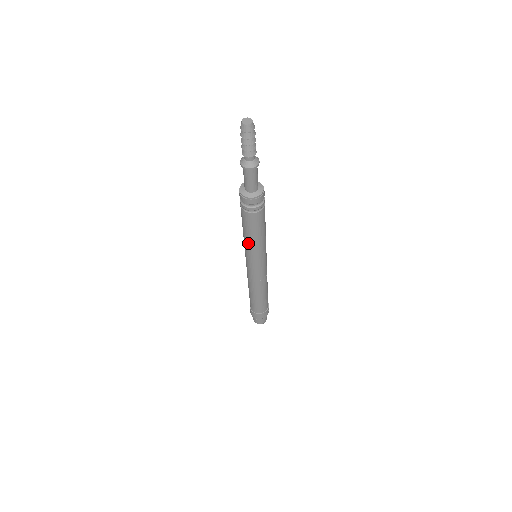
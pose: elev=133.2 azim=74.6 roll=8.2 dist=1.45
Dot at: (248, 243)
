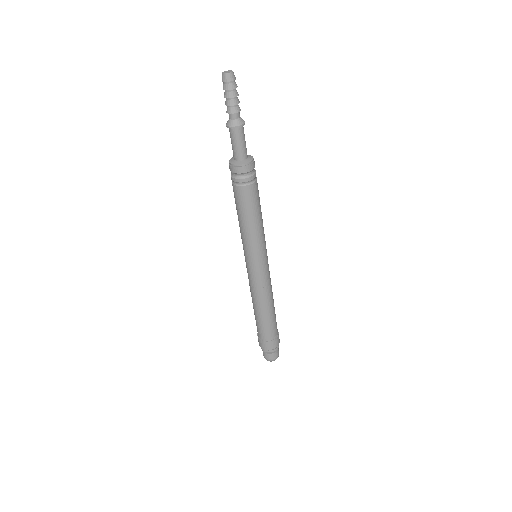
Dot at: (244, 232)
